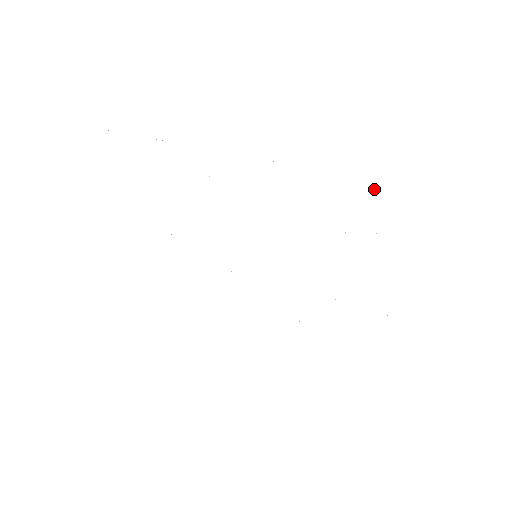
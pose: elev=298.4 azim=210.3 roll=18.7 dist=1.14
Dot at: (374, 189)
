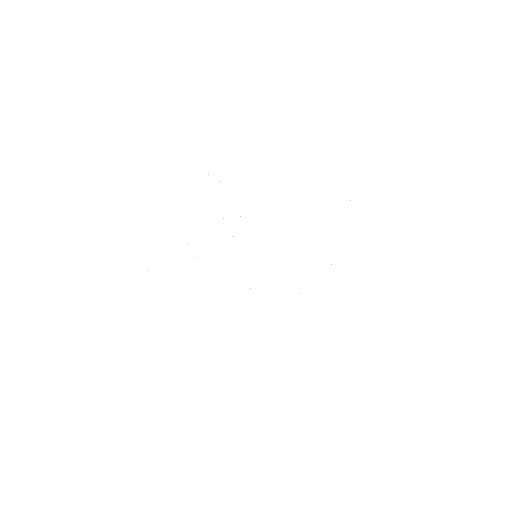
Dot at: occluded
